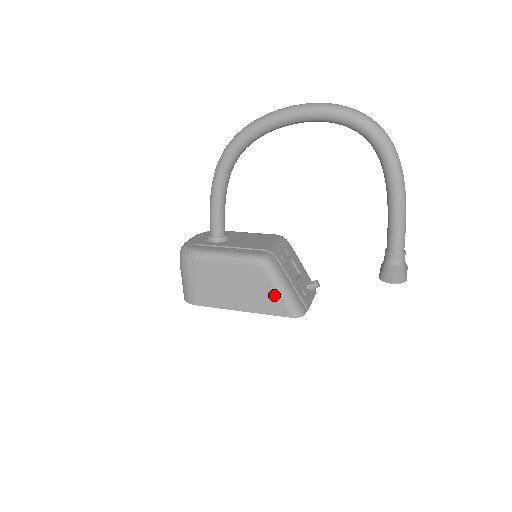
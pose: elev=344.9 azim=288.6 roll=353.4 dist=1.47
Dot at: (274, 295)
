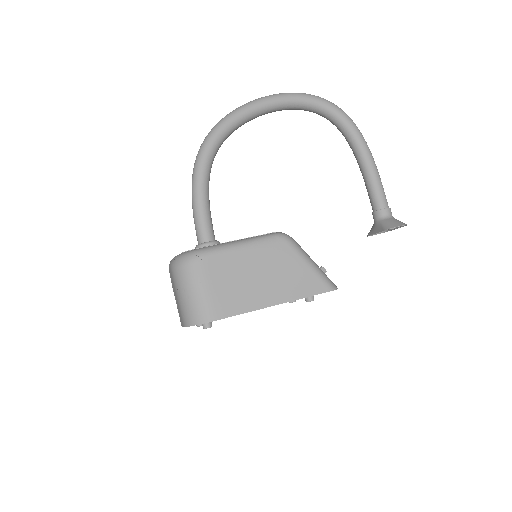
Dot at: (306, 270)
